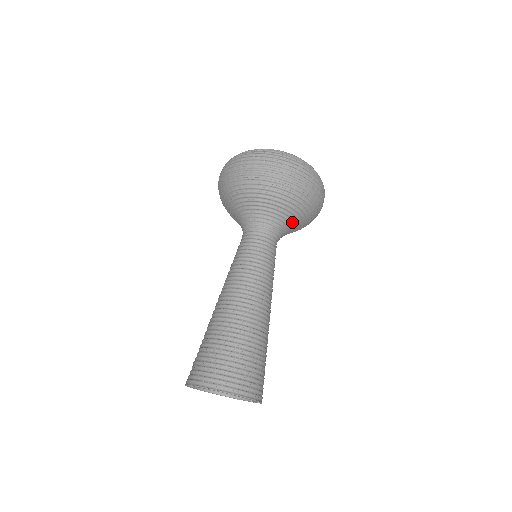
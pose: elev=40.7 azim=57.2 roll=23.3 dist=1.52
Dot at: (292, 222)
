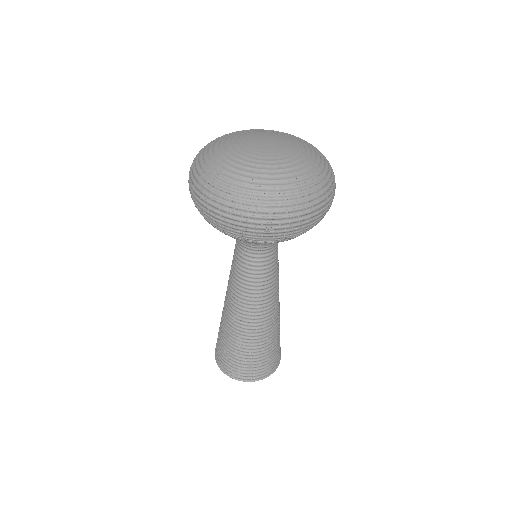
Dot at: occluded
